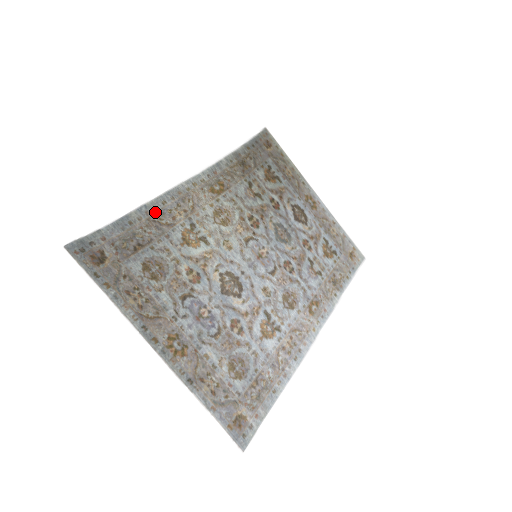
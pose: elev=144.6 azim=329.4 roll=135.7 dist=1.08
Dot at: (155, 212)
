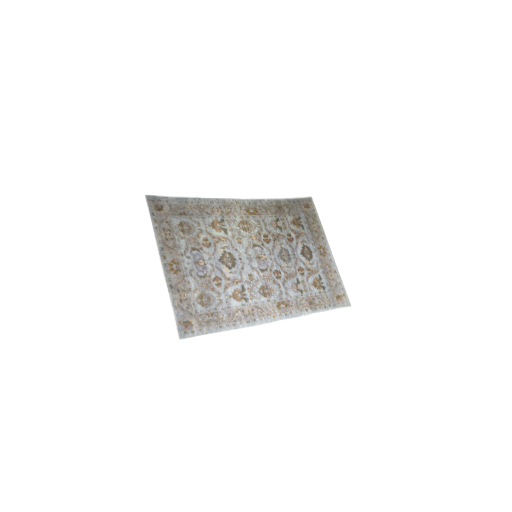
Dot at: (203, 204)
